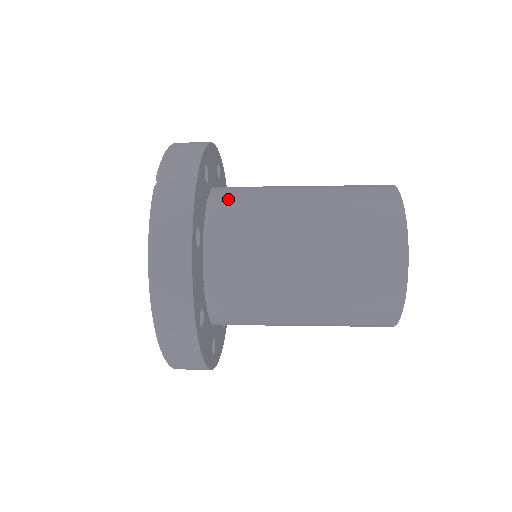
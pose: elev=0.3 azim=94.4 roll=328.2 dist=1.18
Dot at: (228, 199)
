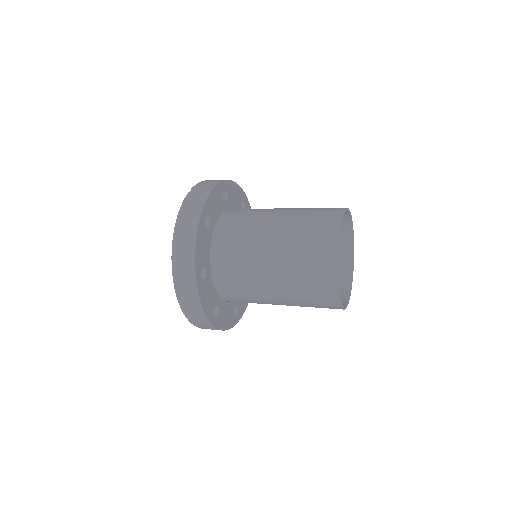
Dot at: (236, 211)
